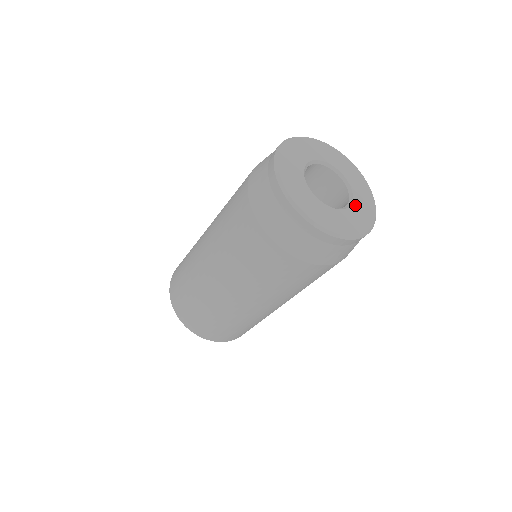
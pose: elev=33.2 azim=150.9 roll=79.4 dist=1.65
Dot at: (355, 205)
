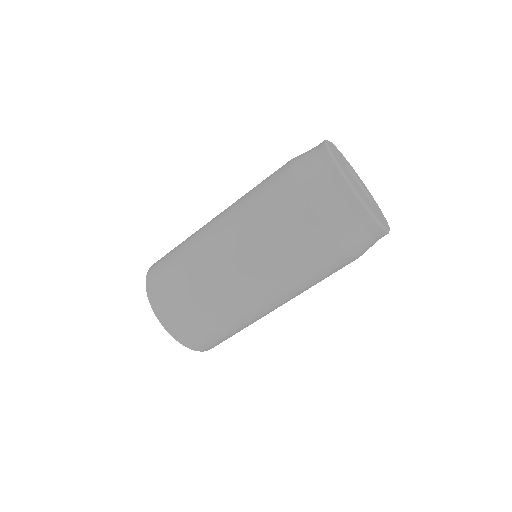
Dot at: (376, 210)
